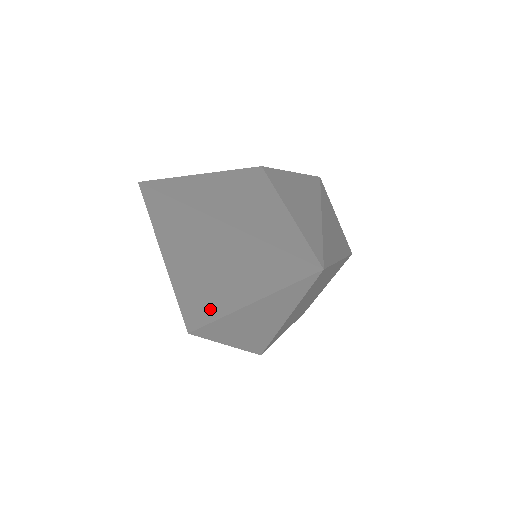
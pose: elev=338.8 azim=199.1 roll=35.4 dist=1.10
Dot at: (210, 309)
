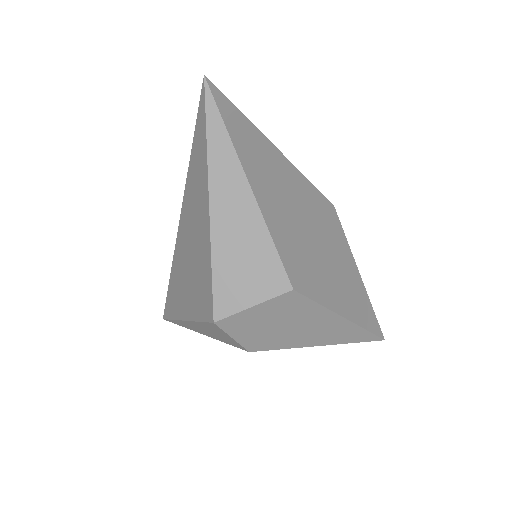
Dot at: (206, 257)
